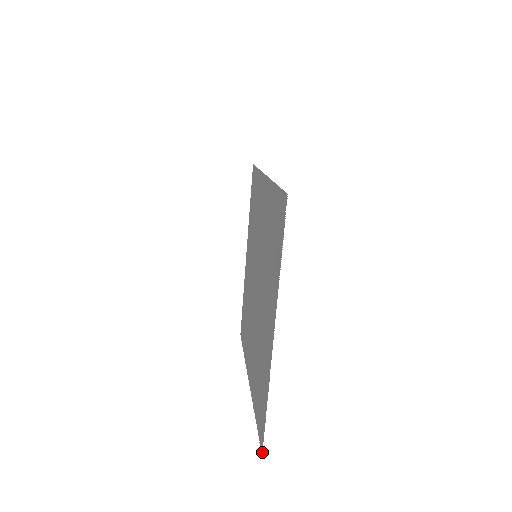
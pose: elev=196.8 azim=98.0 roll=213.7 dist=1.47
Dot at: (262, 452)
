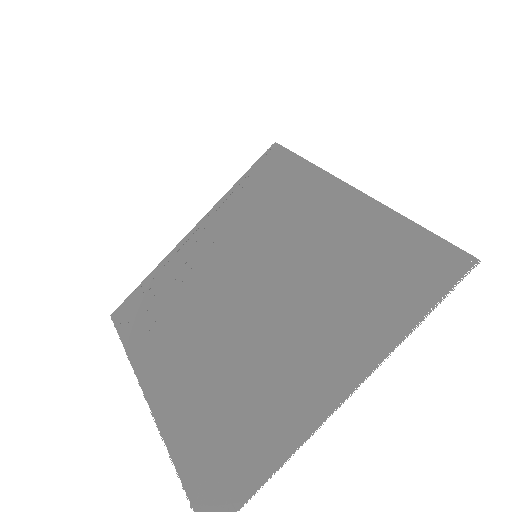
Dot at: out of frame
